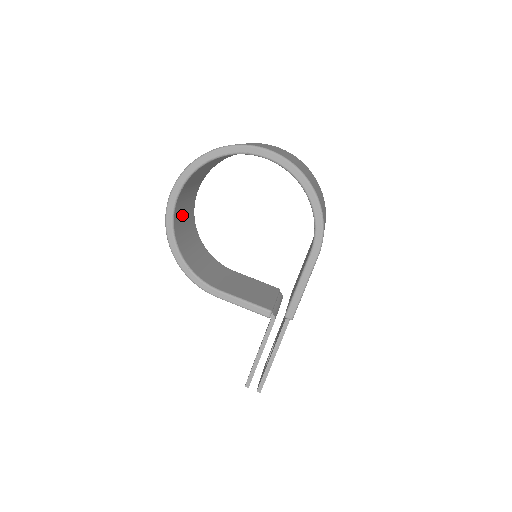
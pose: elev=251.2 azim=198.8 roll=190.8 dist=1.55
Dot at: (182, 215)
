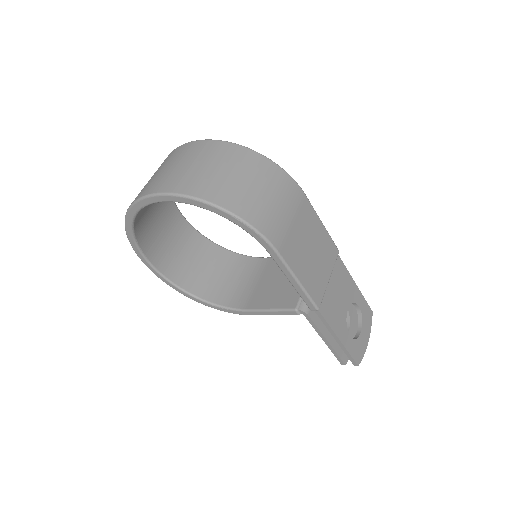
Dot at: (178, 259)
